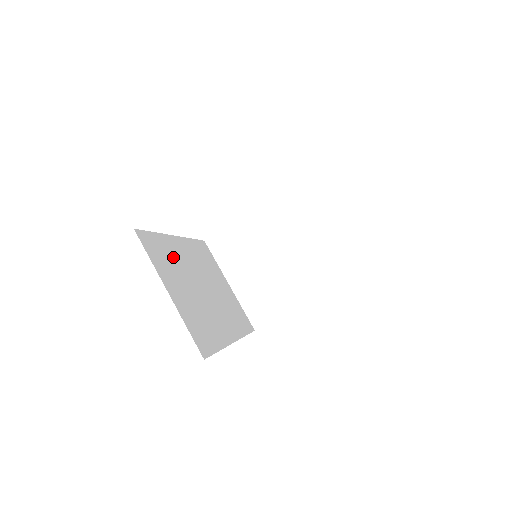
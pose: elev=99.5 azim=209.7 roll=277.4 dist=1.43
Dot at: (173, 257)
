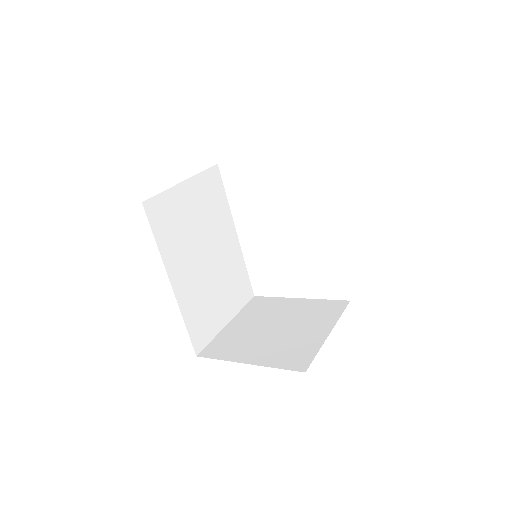
Dot at: (217, 214)
